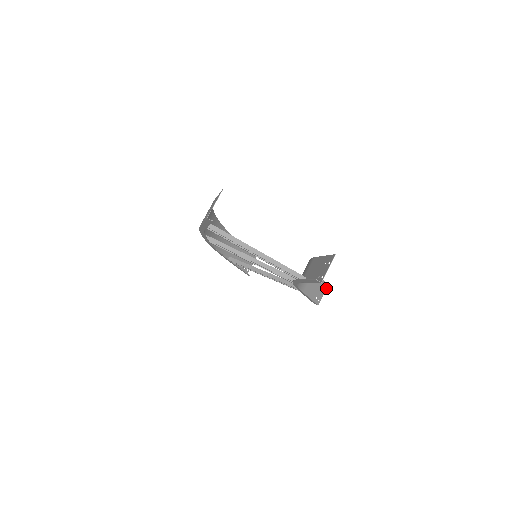
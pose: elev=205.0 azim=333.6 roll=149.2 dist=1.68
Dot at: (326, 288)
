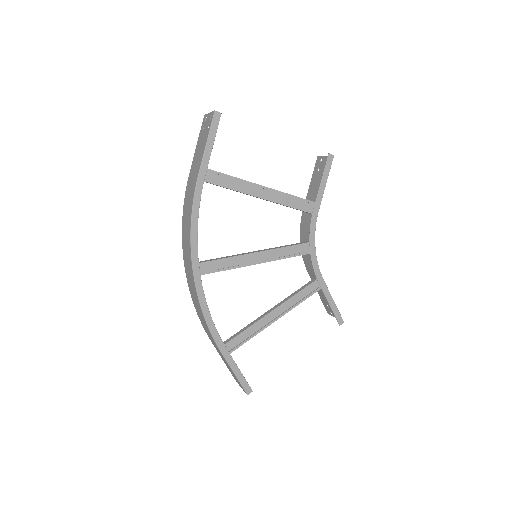
Dot at: occluded
